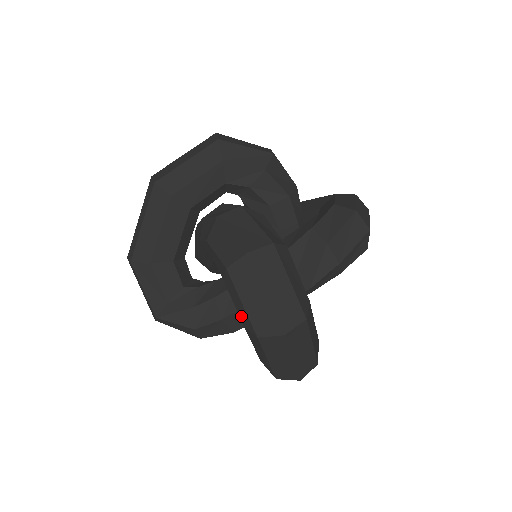
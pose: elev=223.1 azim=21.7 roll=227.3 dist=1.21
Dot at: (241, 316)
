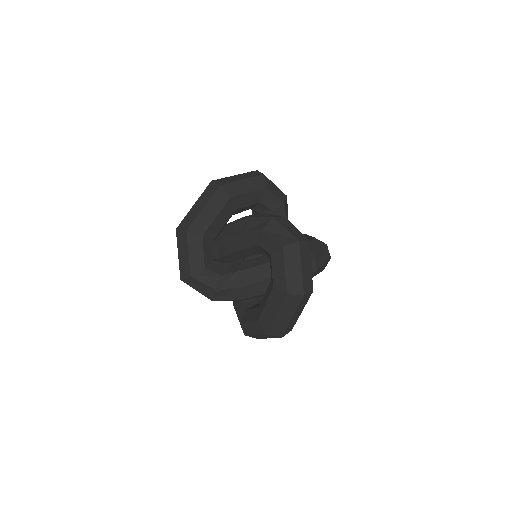
Dot at: (276, 280)
